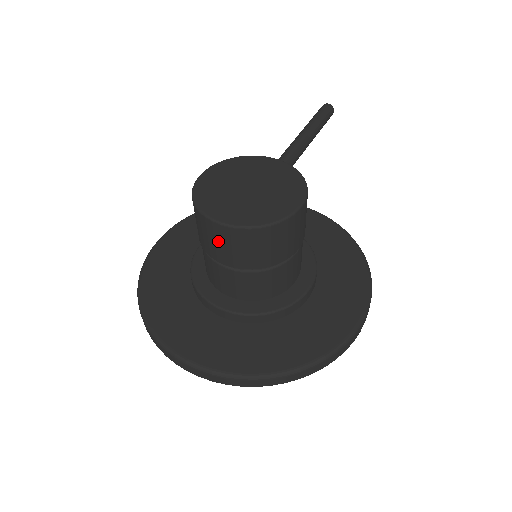
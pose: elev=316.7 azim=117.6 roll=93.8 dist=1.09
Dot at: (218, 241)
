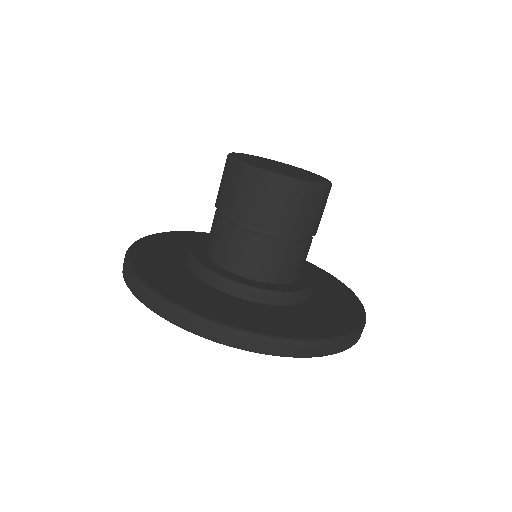
Dot at: (258, 195)
